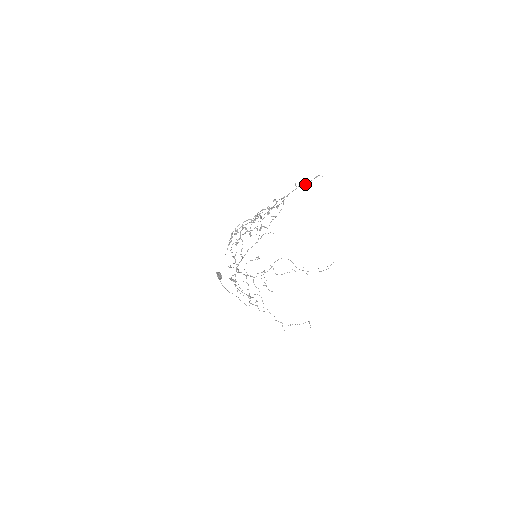
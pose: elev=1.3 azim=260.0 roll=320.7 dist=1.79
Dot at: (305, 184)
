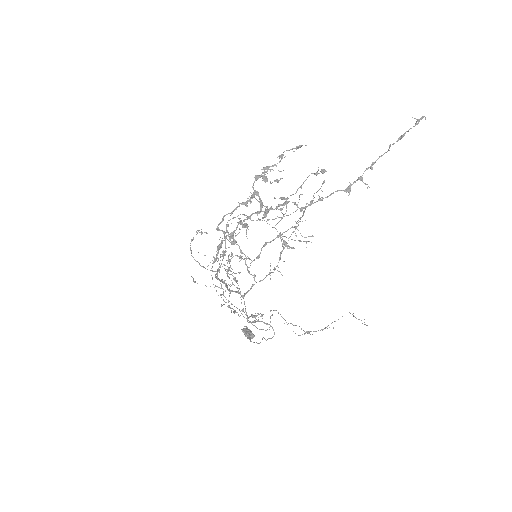
Dot at: (400, 138)
